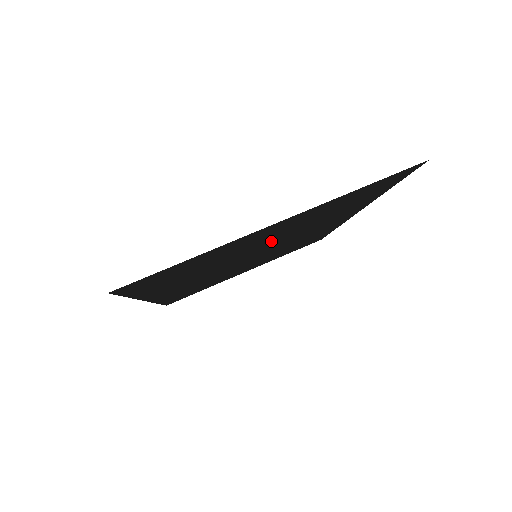
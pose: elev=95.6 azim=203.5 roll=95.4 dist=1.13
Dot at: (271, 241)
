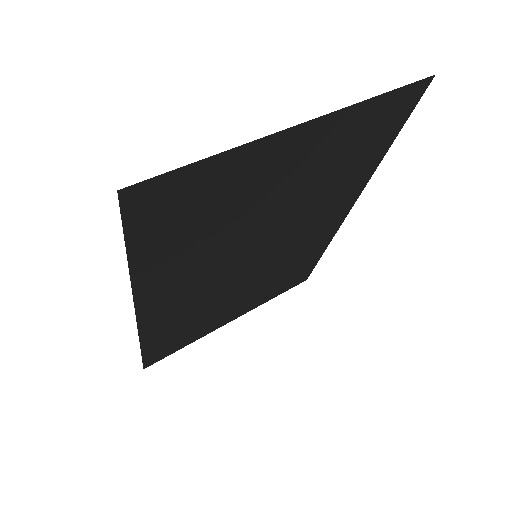
Dot at: (280, 207)
